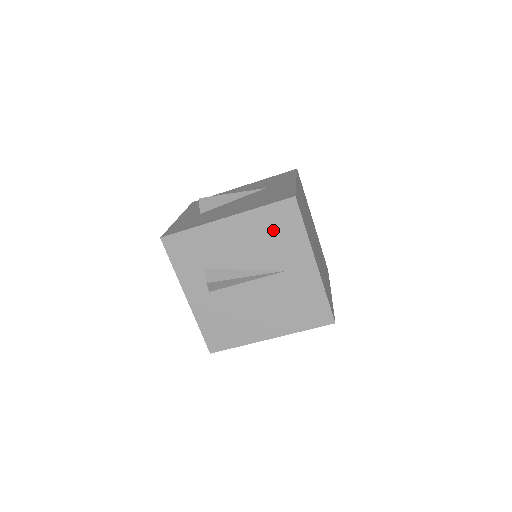
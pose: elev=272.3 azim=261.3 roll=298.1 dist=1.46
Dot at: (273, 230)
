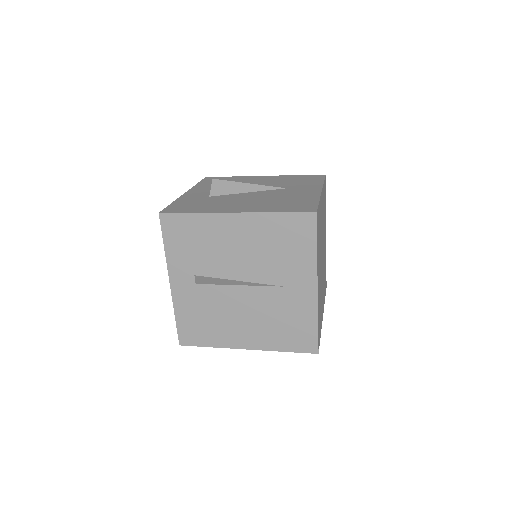
Dot at: (282, 241)
